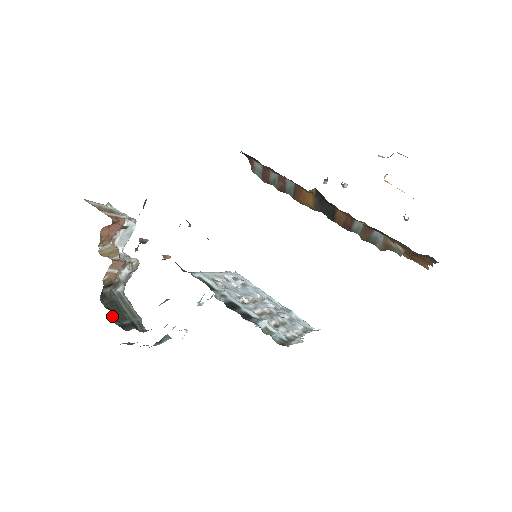
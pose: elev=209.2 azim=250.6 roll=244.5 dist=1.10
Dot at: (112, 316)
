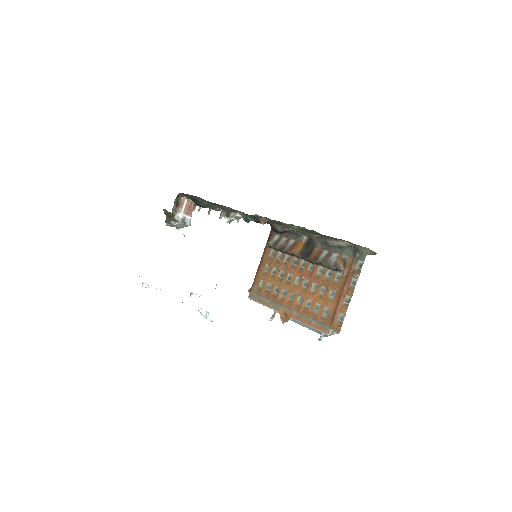
Dot at: occluded
